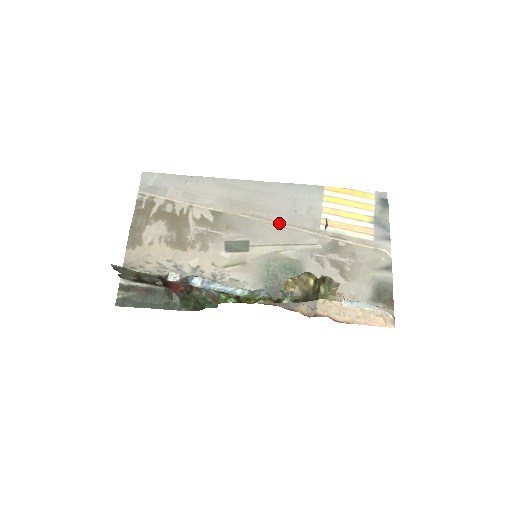
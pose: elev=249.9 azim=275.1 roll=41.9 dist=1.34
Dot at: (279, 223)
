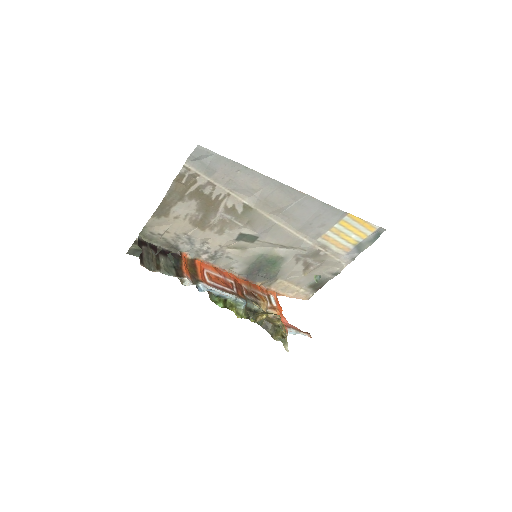
Dot at: (291, 229)
